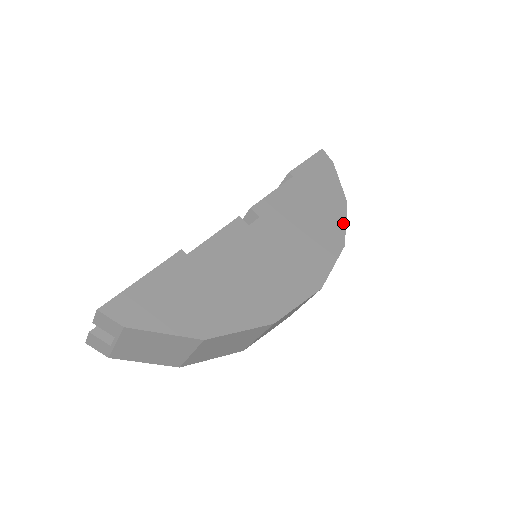
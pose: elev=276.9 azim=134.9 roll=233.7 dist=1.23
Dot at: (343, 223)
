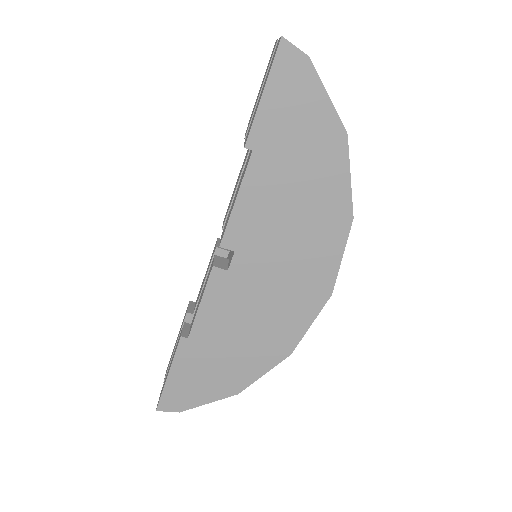
Dot at: (346, 181)
